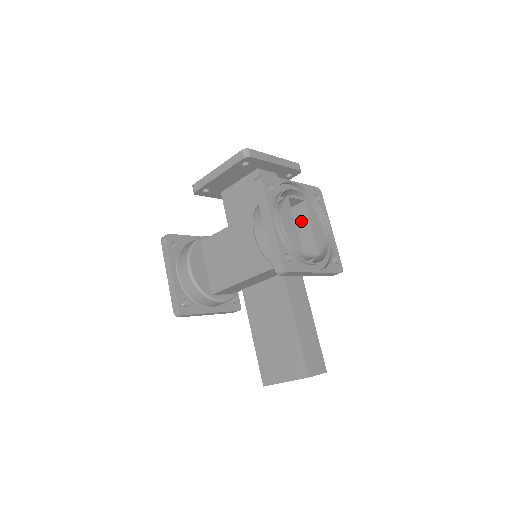
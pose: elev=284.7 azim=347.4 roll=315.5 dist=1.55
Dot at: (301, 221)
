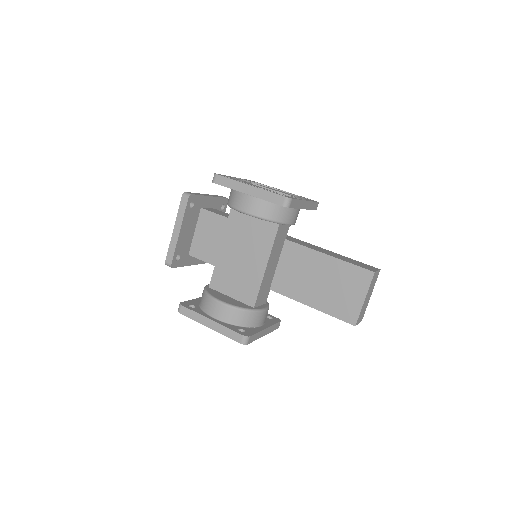
Dot at: occluded
